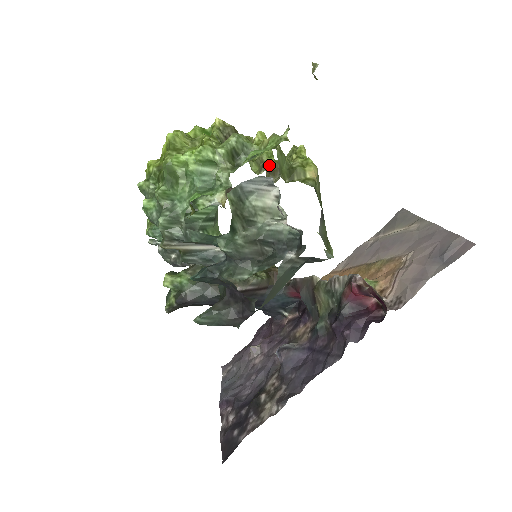
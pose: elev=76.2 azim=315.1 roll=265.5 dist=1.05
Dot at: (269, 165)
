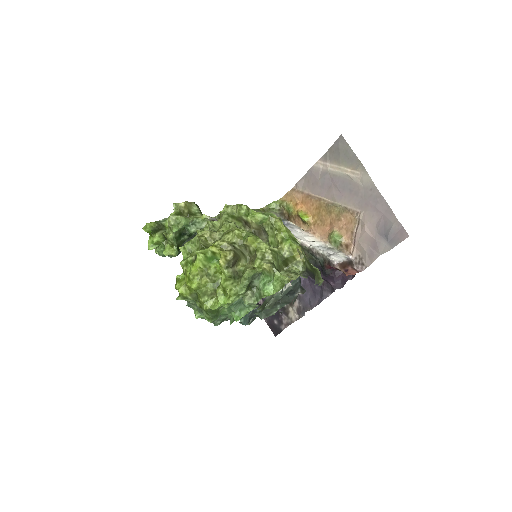
Dot at: (253, 228)
